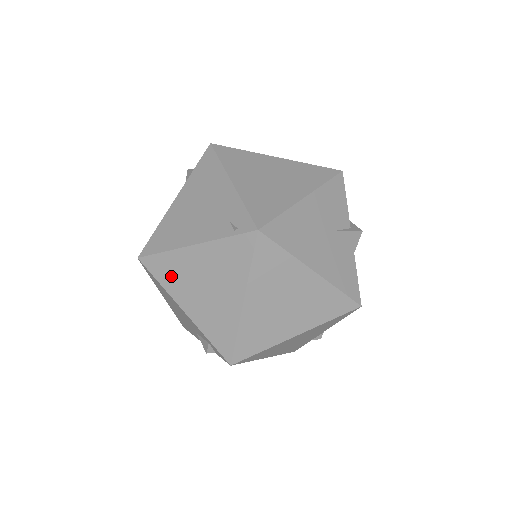
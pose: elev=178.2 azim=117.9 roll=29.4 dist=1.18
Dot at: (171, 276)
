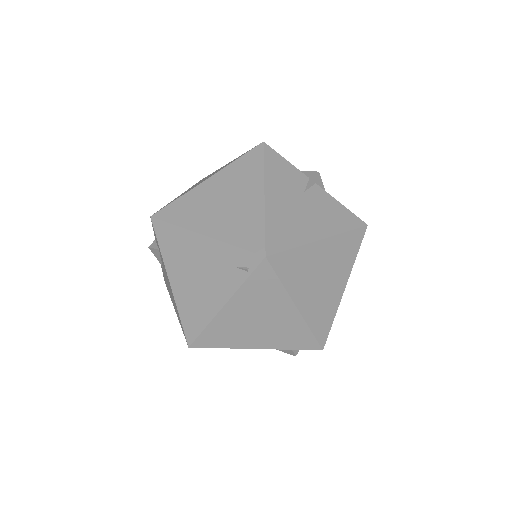
Dot at: (226, 337)
